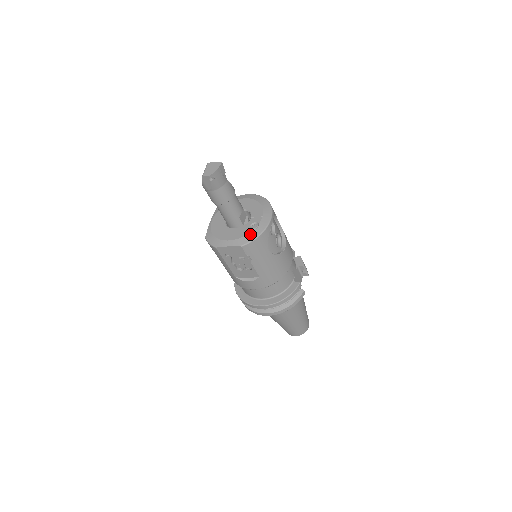
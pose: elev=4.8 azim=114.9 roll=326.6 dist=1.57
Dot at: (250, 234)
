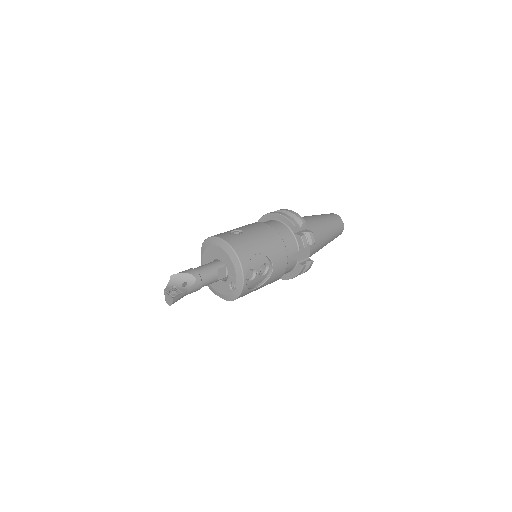
Dot at: (231, 294)
